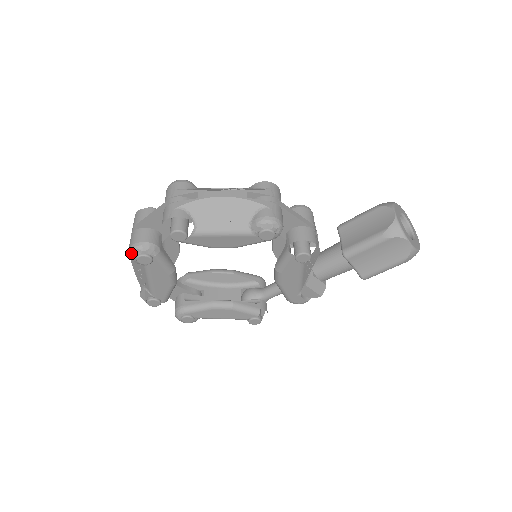
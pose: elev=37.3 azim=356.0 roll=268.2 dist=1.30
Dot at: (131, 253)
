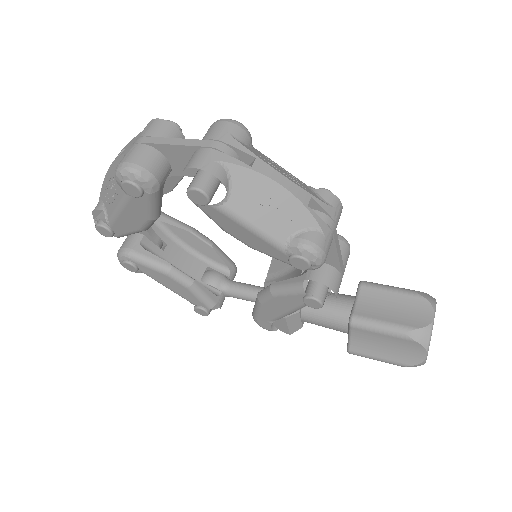
Dot at: (120, 171)
